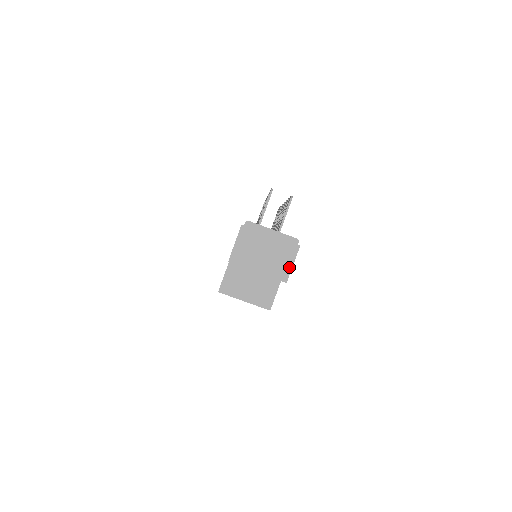
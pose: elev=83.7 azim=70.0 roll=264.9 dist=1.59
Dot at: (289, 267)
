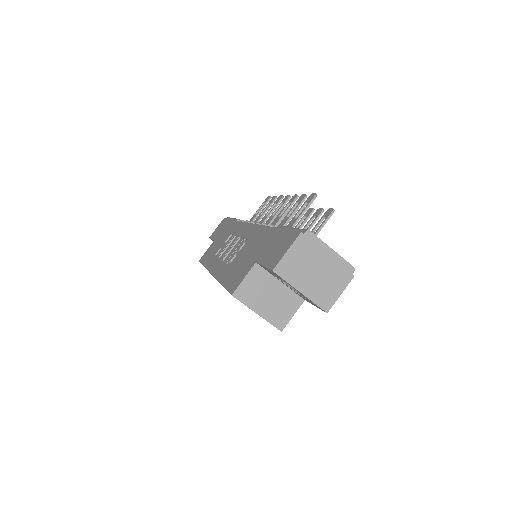
Dot at: (336, 296)
